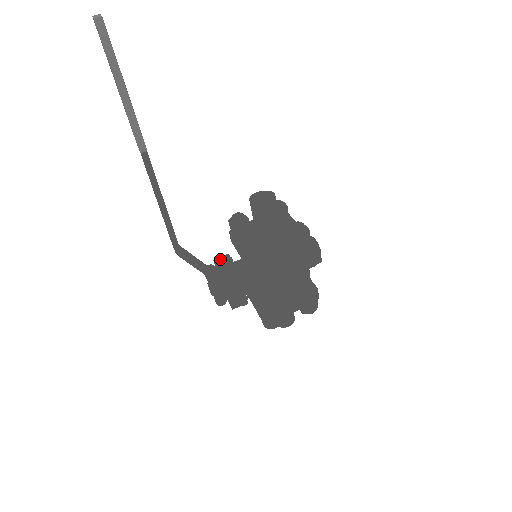
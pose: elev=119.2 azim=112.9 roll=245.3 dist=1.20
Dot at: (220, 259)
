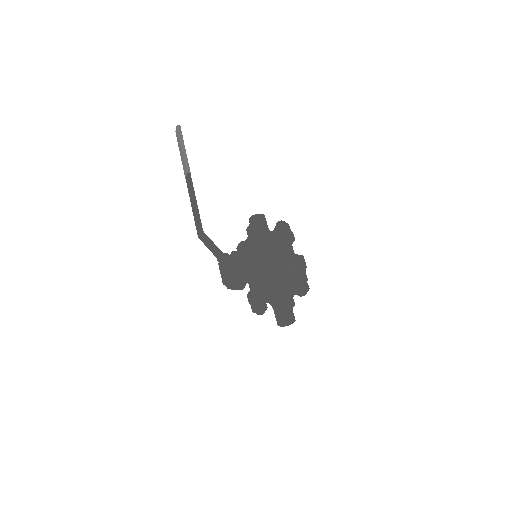
Dot at: occluded
